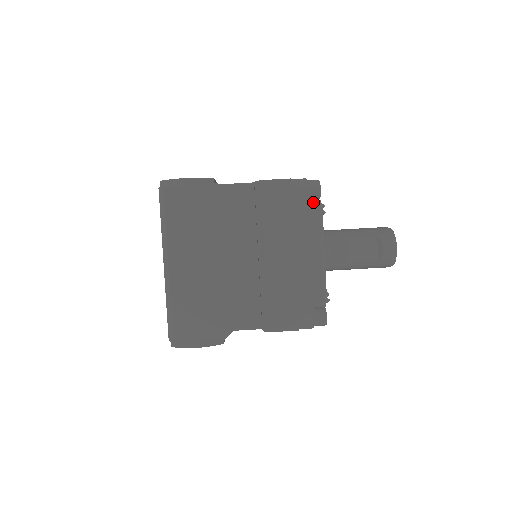
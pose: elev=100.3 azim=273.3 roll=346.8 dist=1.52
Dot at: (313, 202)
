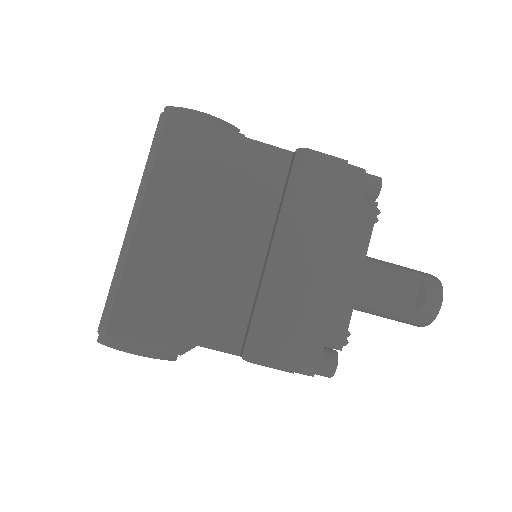
Dot at: (367, 202)
